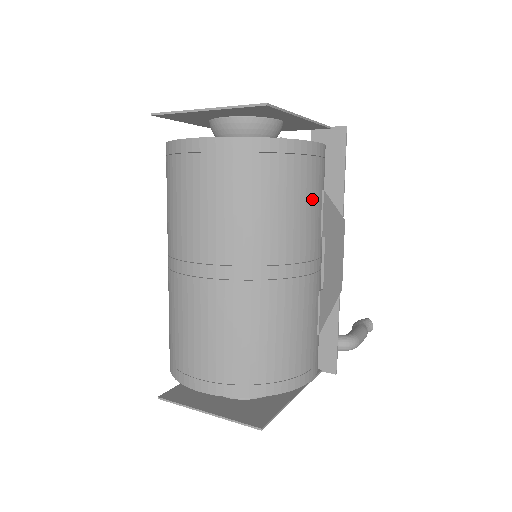
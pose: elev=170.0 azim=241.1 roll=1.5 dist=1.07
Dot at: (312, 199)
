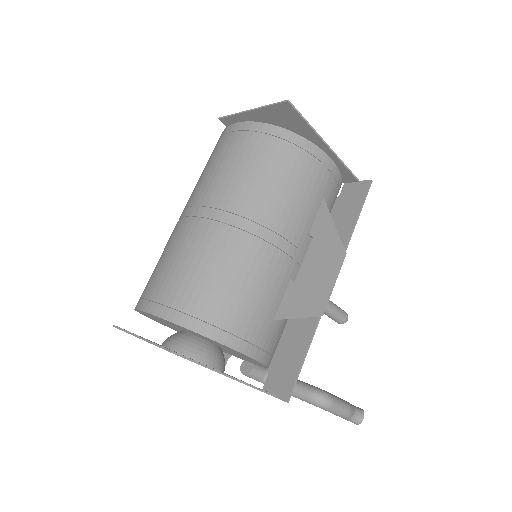
Dot at: (307, 192)
